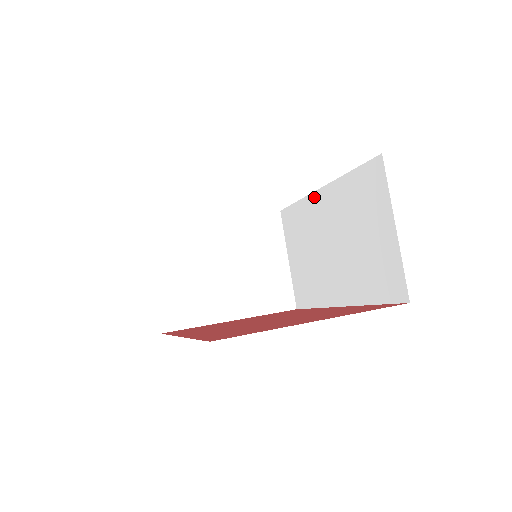
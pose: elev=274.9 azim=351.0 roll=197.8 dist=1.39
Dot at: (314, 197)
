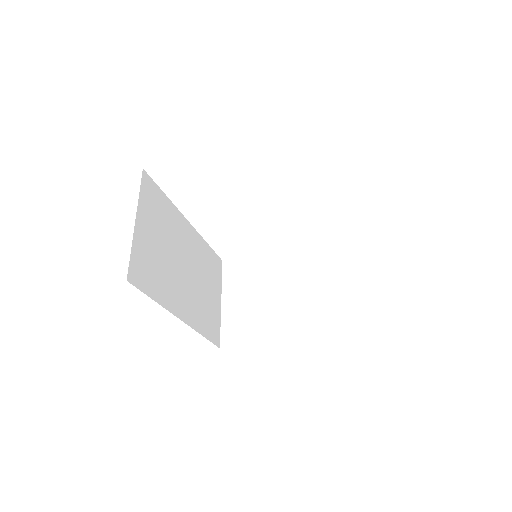
Dot at: occluded
